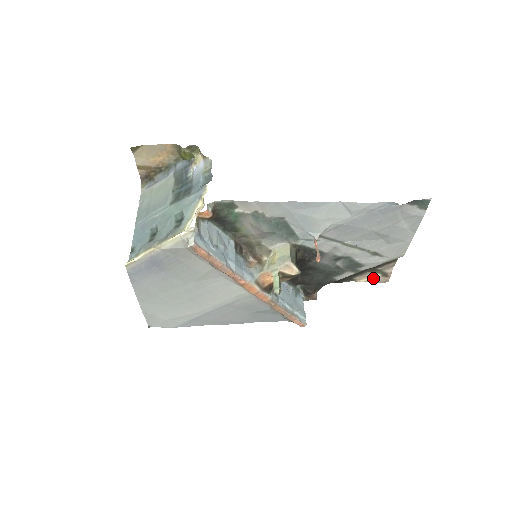
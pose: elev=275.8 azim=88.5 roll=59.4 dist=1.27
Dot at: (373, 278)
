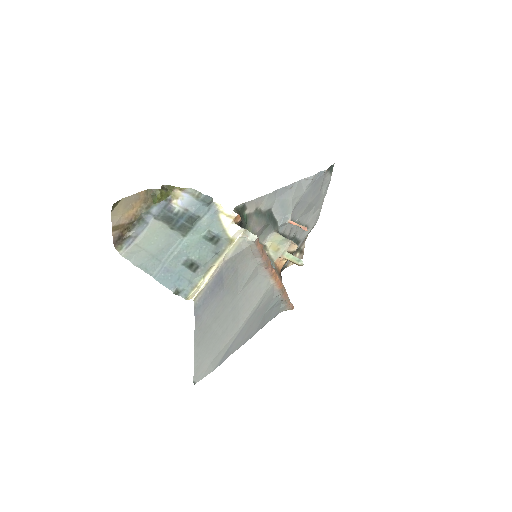
Dot at: occluded
